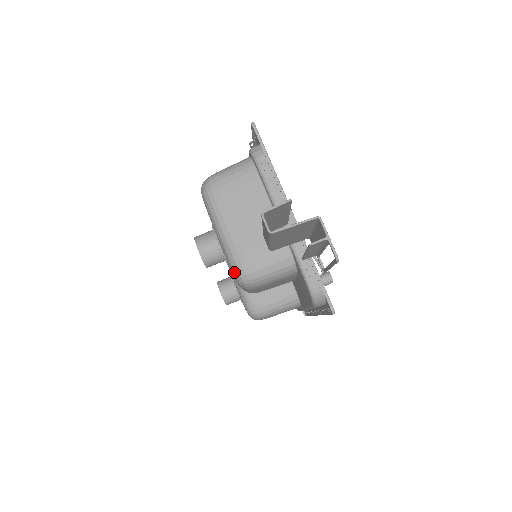
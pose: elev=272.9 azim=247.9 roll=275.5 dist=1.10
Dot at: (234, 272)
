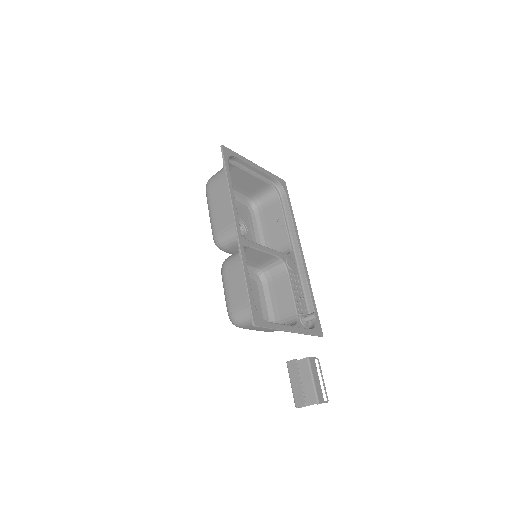
Dot at: occluded
